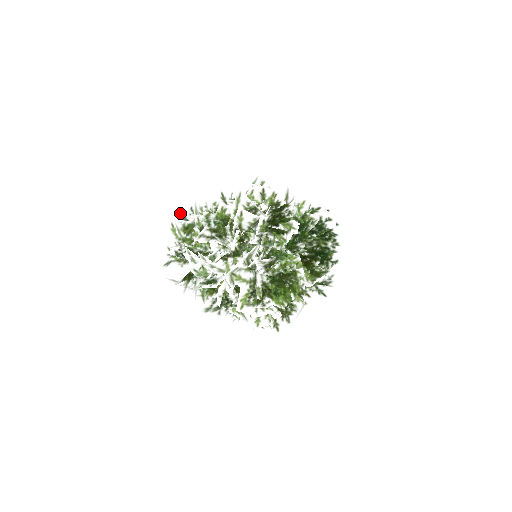
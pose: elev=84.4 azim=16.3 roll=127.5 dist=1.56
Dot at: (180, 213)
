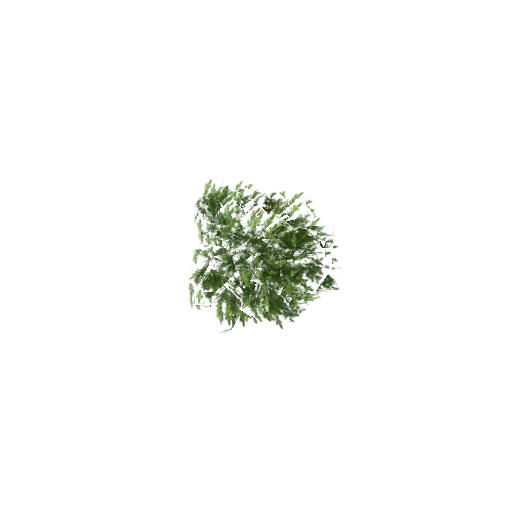
Dot at: occluded
